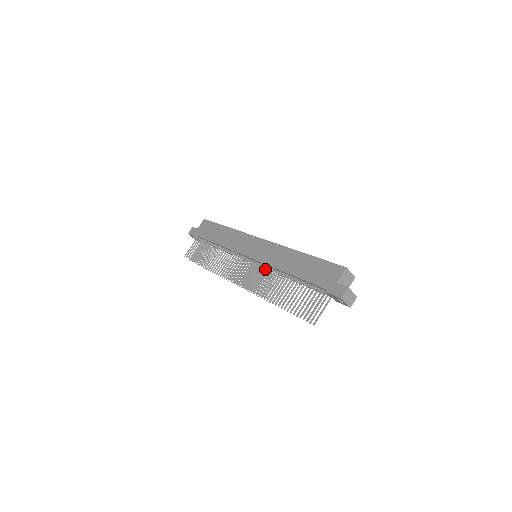
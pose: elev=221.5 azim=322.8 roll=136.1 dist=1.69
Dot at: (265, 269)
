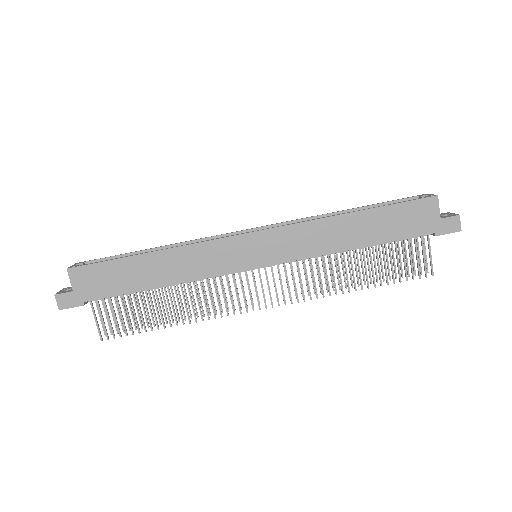
Dot at: (305, 264)
